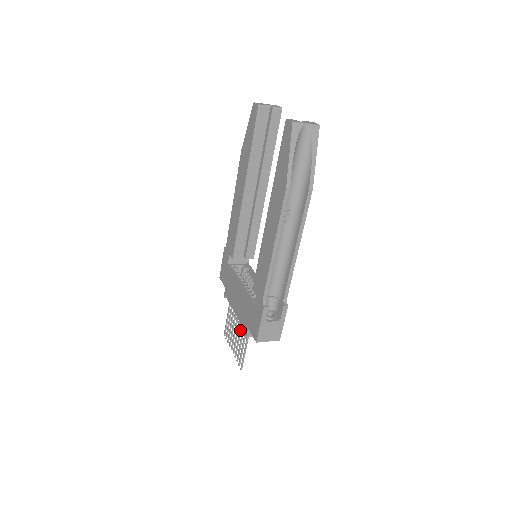
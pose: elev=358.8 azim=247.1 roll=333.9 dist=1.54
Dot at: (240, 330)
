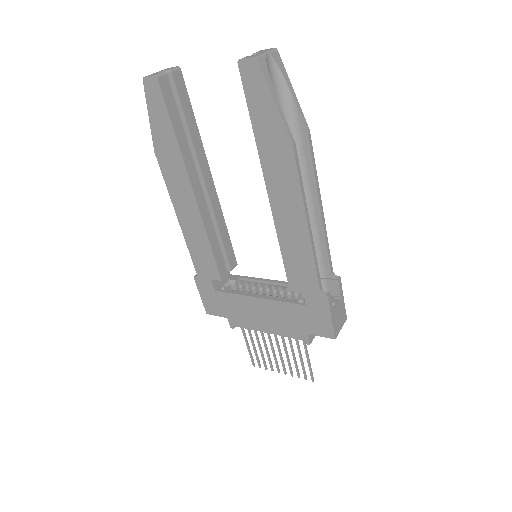
Dot at: (284, 345)
